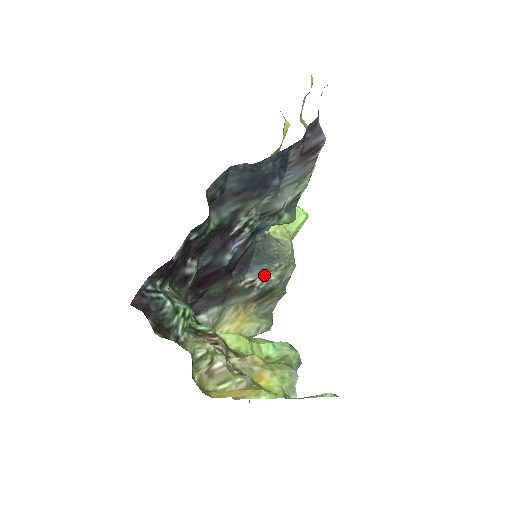
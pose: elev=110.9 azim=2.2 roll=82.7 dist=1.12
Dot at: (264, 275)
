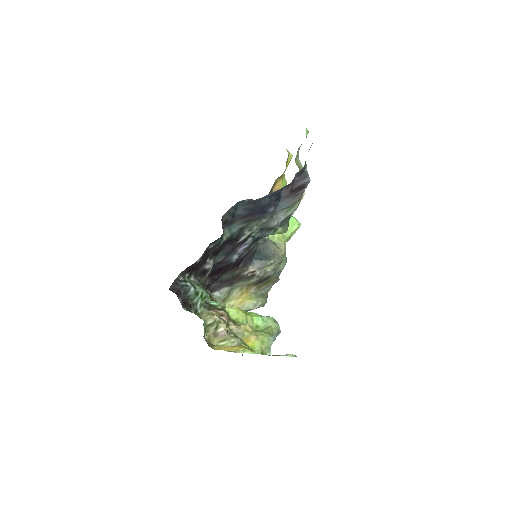
Dot at: (262, 268)
